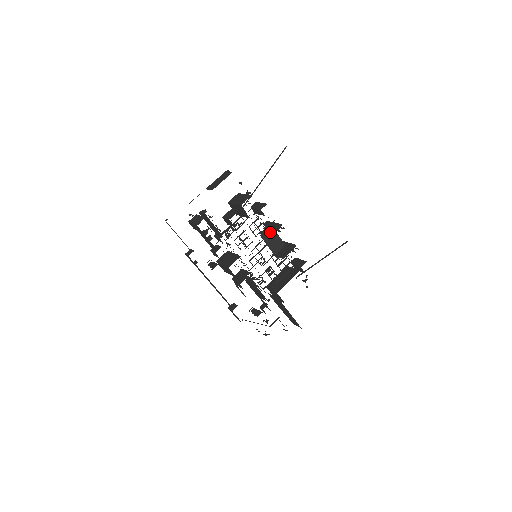
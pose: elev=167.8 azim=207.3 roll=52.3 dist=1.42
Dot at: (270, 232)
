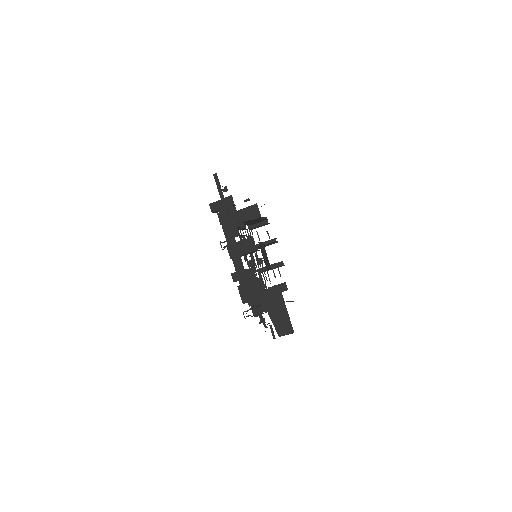
Dot at: occluded
